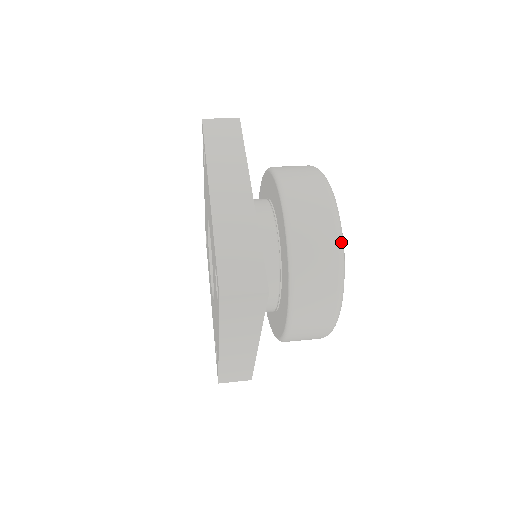
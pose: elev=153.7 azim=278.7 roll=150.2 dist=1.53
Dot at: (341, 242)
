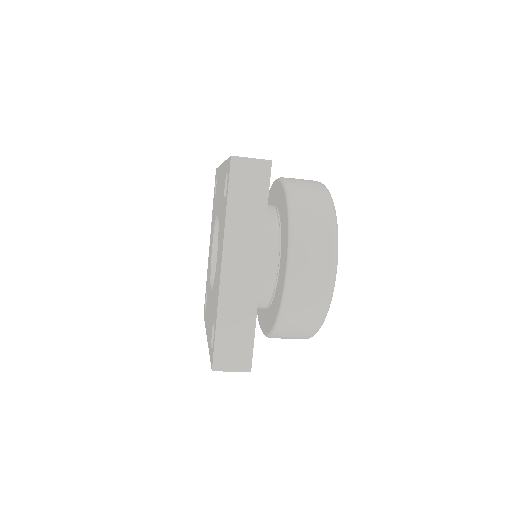
Dot at: (329, 193)
